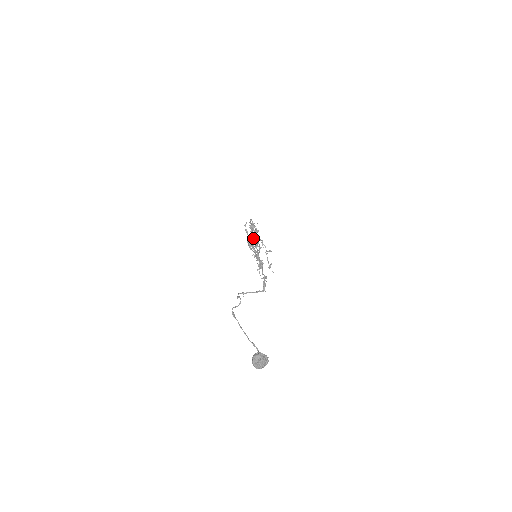
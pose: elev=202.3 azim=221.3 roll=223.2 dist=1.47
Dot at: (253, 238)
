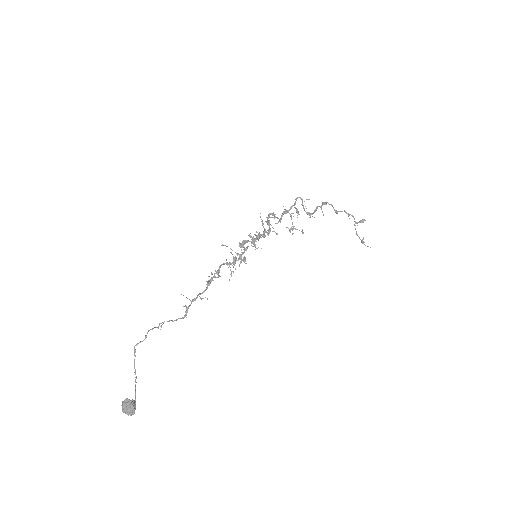
Dot at: (267, 230)
